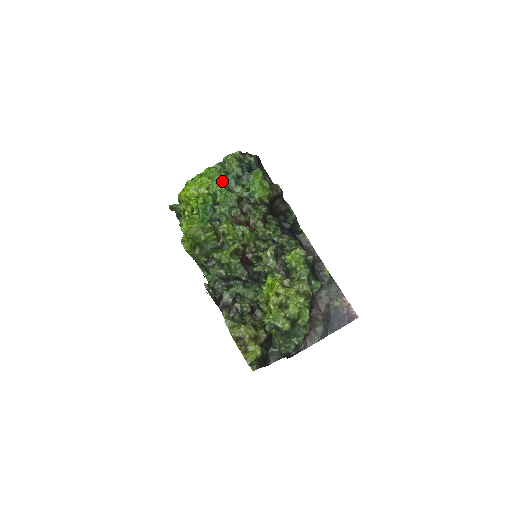
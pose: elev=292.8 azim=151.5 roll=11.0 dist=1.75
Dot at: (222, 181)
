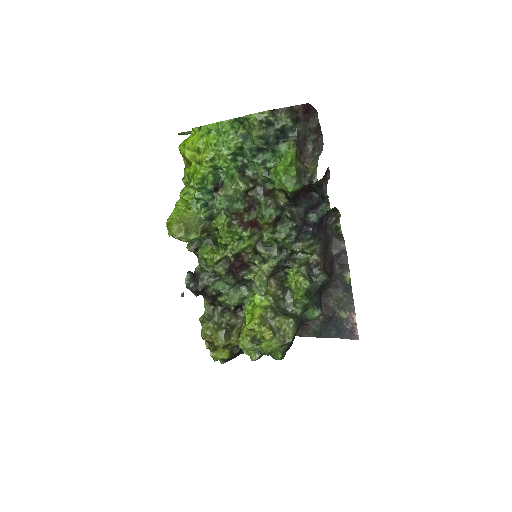
Dot at: (234, 152)
